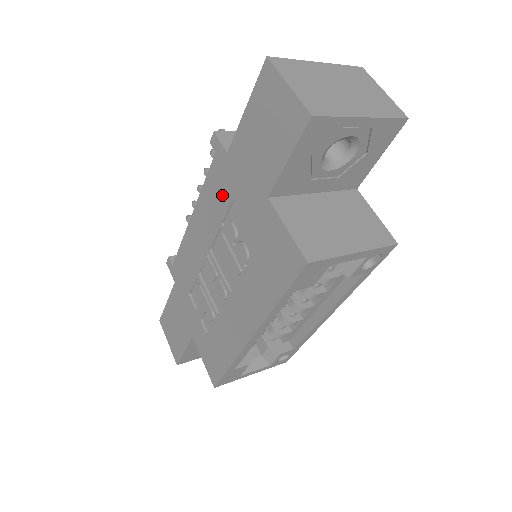
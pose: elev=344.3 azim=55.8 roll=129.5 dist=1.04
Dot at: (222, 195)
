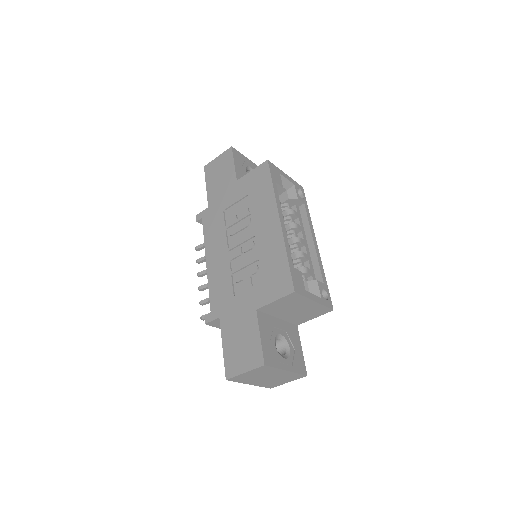
Dot at: (217, 219)
